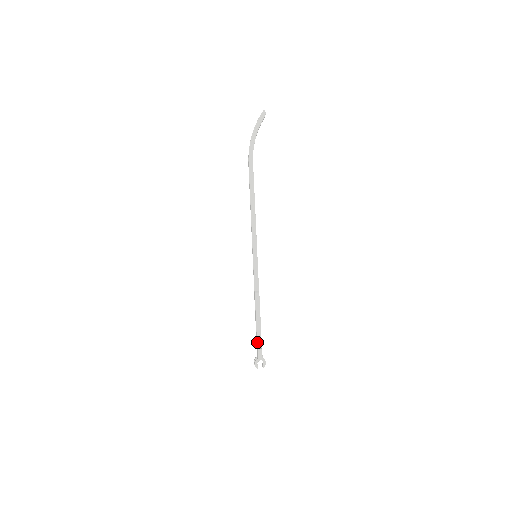
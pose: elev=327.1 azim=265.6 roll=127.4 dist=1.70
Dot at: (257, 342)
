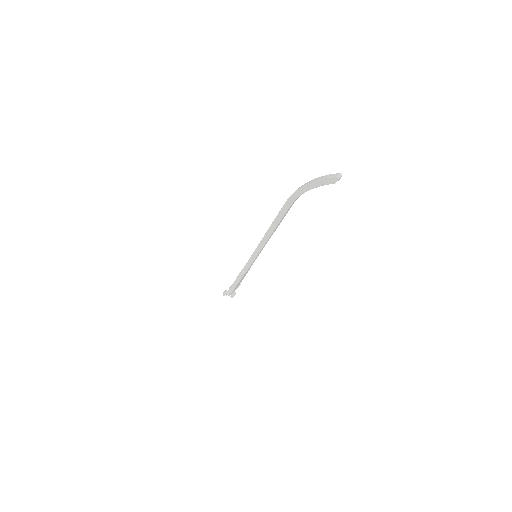
Dot at: (230, 288)
